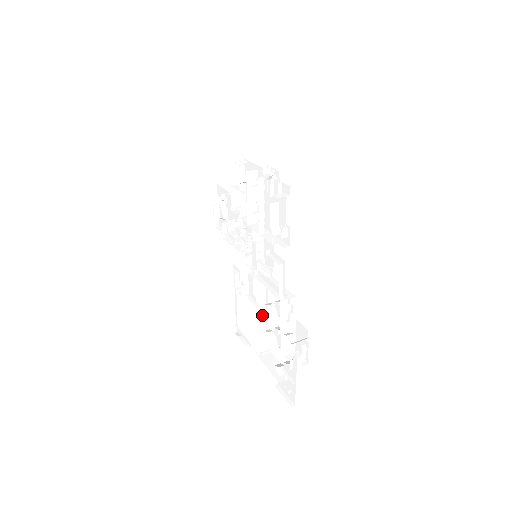
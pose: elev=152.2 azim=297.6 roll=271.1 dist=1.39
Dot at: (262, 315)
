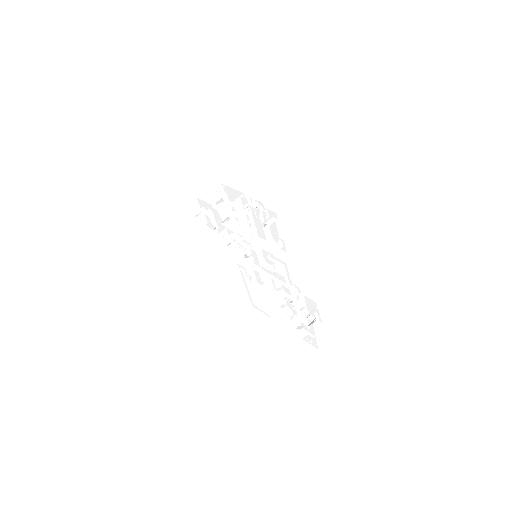
Dot at: (273, 295)
